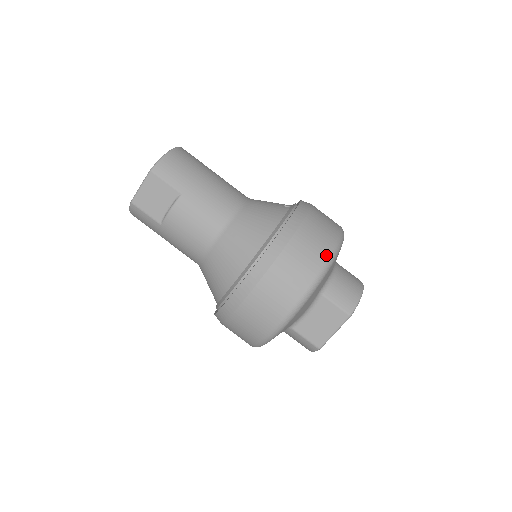
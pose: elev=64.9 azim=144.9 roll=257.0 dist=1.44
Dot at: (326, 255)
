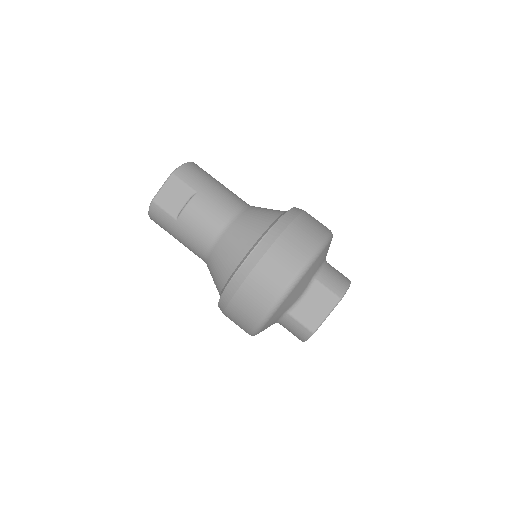
Dot at: (319, 240)
